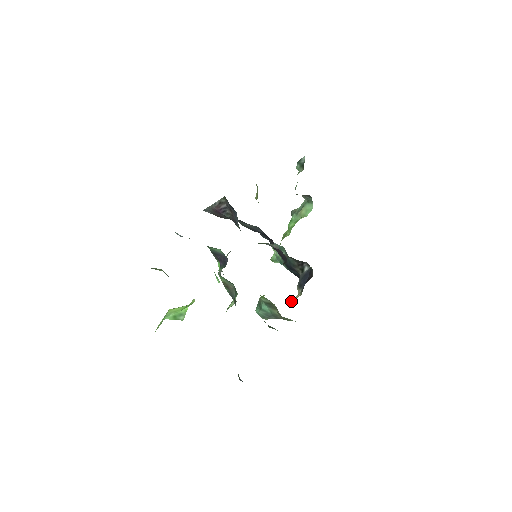
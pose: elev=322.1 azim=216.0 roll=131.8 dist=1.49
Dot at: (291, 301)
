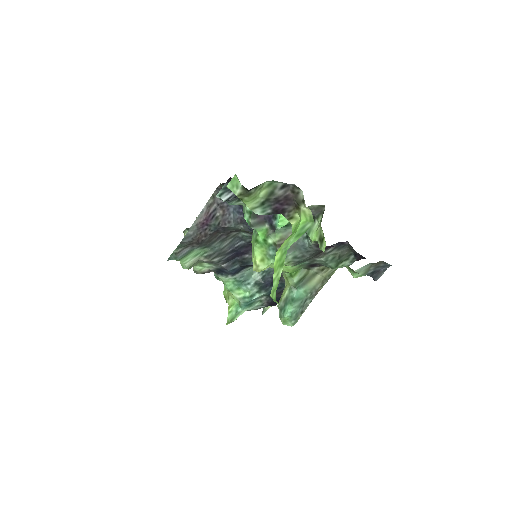
Dot at: occluded
